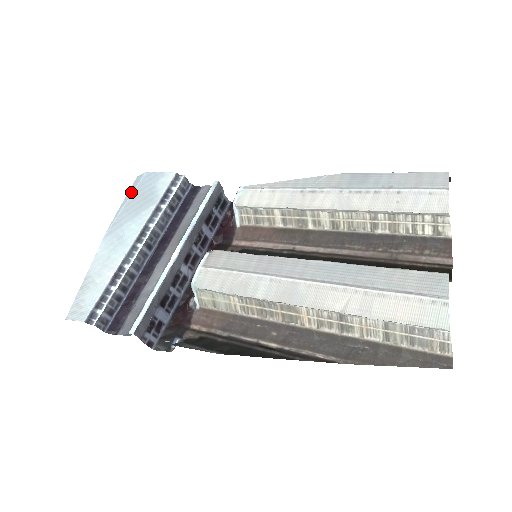
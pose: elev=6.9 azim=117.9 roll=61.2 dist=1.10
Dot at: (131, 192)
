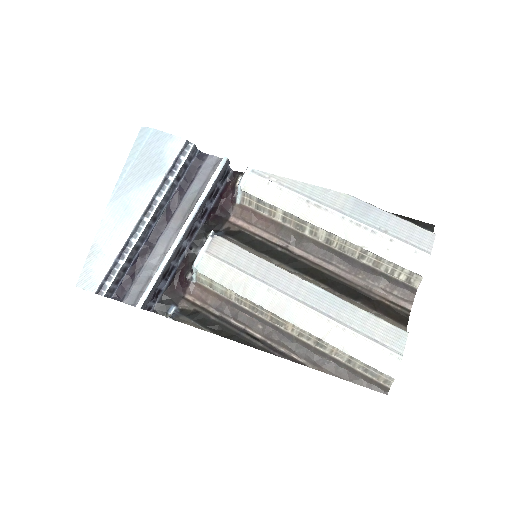
Dot at: (136, 151)
